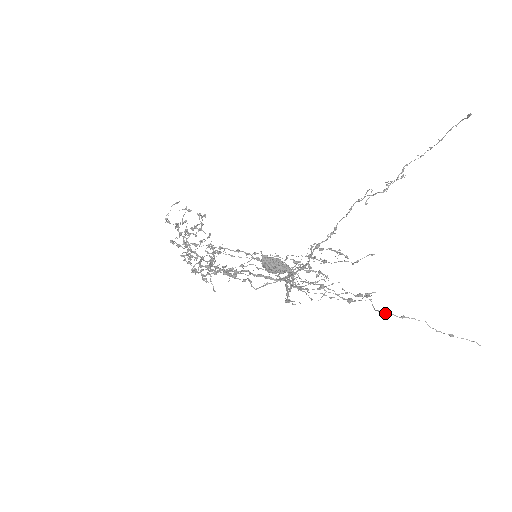
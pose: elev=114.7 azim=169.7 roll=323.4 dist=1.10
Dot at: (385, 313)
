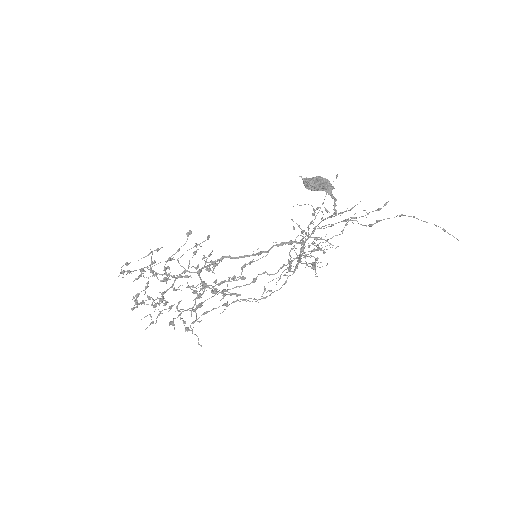
Dot at: occluded
